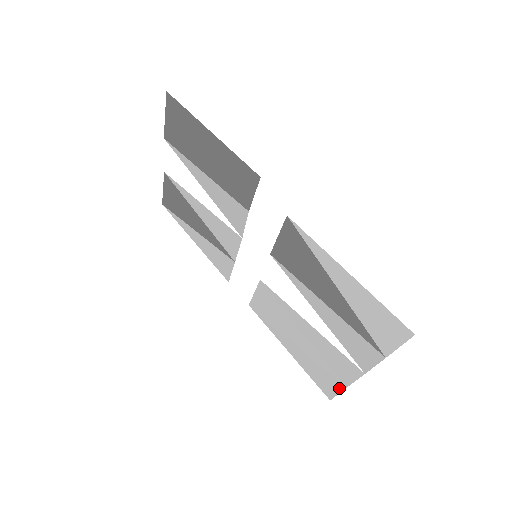
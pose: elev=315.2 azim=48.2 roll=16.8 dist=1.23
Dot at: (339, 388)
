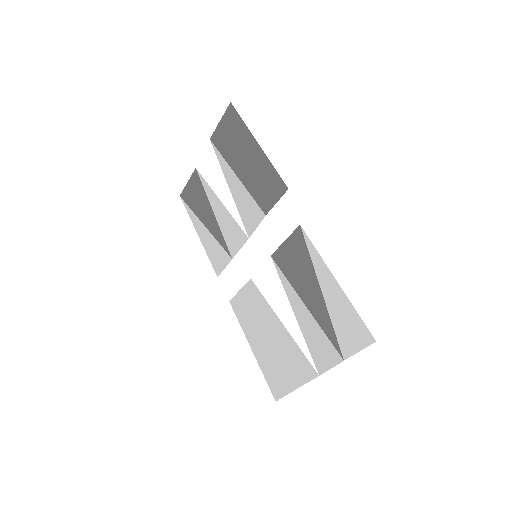
Dot at: (289, 389)
